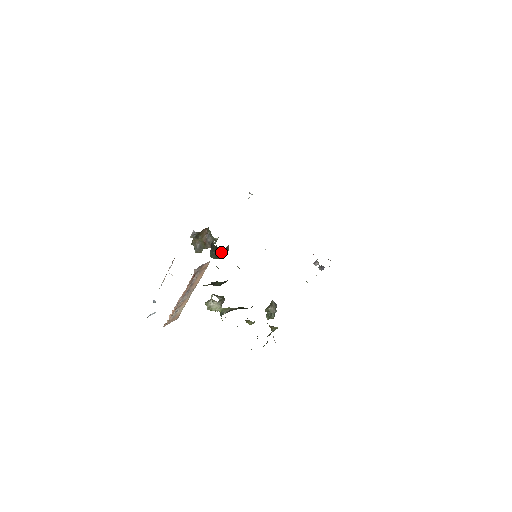
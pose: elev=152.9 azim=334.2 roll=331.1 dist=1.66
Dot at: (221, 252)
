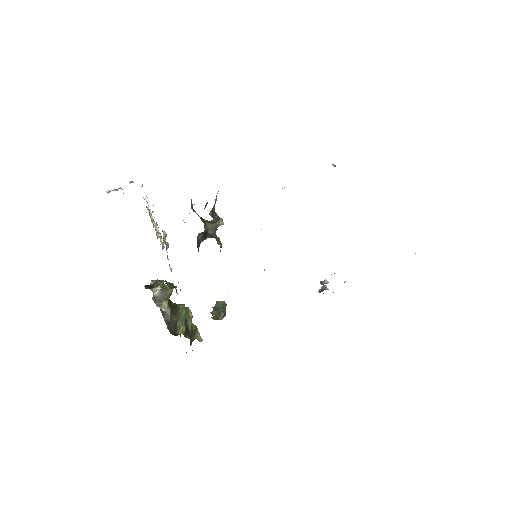
Dot at: occluded
